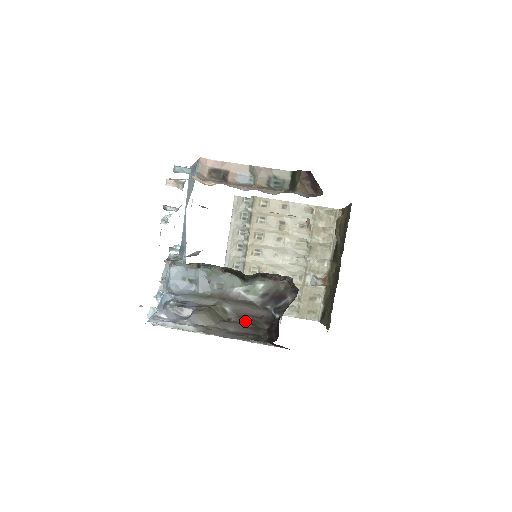
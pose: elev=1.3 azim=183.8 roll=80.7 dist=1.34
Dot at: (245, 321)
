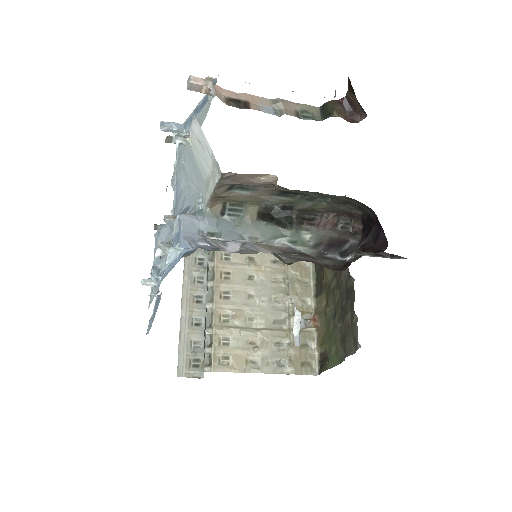
Dot at: occluded
